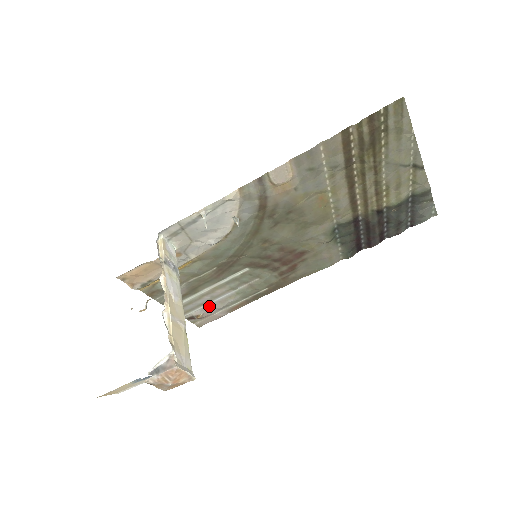
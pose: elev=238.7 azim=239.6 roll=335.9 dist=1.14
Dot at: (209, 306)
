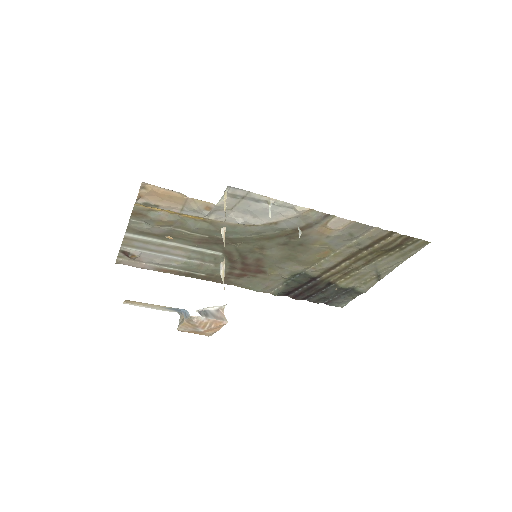
Dot at: (152, 255)
